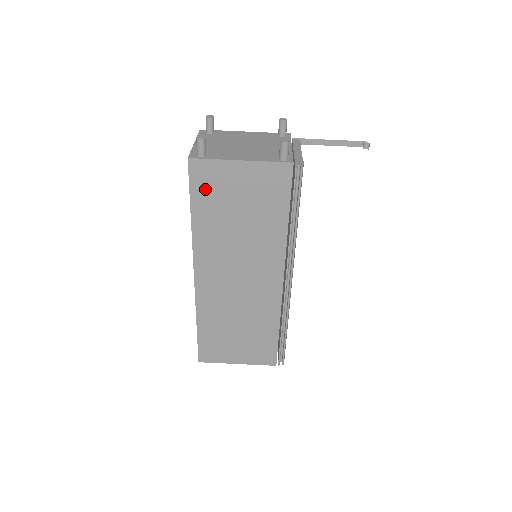
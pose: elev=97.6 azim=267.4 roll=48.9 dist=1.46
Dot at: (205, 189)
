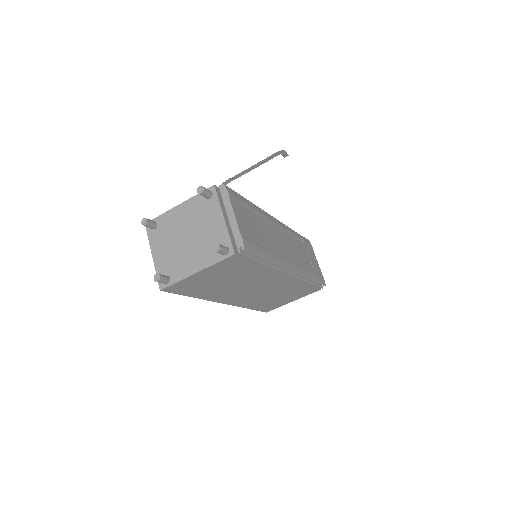
Dot at: (187, 289)
